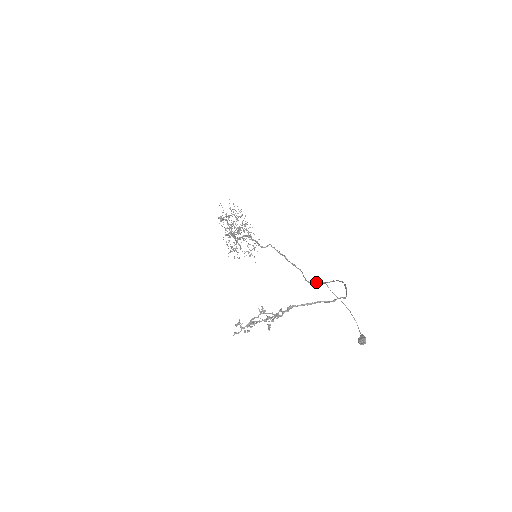
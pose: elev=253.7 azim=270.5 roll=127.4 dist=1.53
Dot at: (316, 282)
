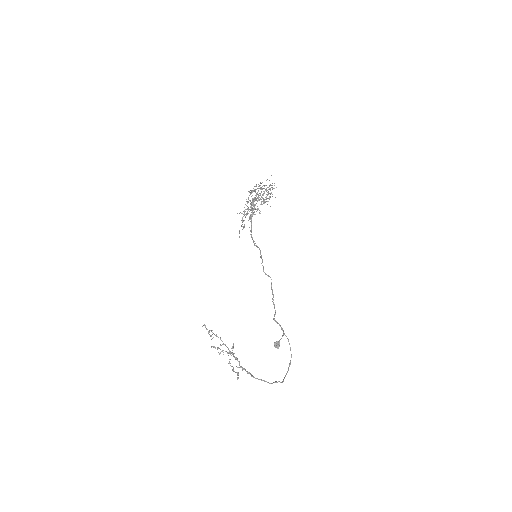
Dot at: occluded
